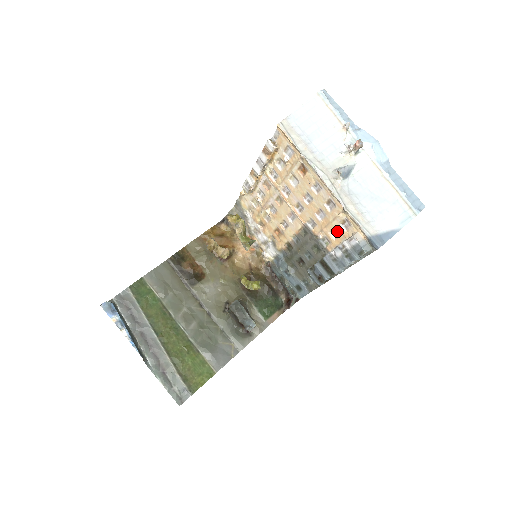
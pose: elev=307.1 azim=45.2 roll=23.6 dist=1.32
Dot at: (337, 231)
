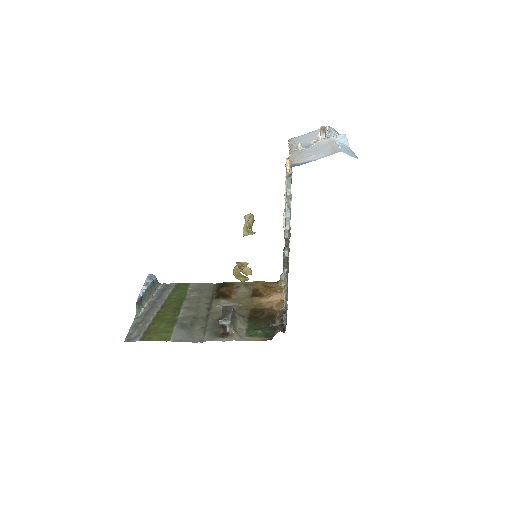
Dot at: occluded
